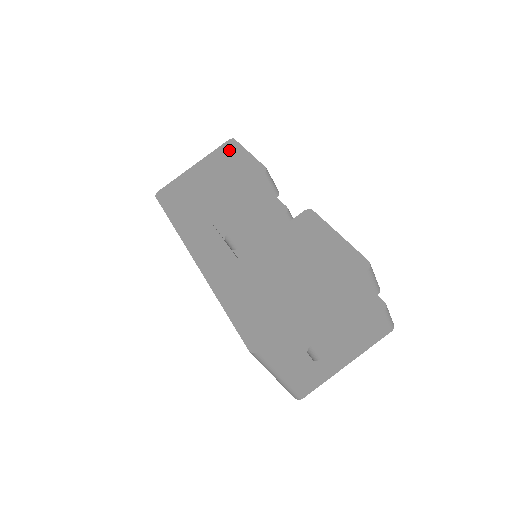
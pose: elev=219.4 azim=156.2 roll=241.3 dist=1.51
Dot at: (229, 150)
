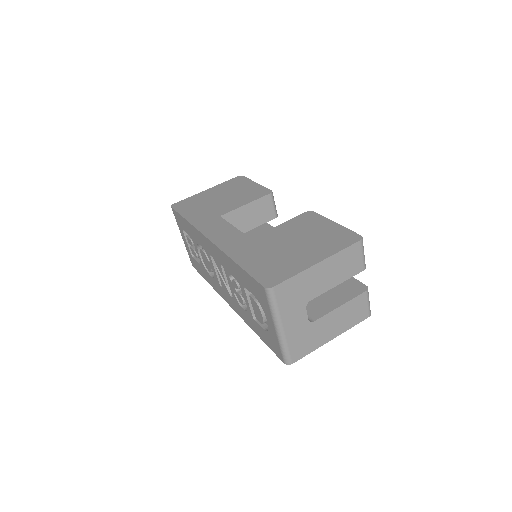
Dot at: (239, 181)
